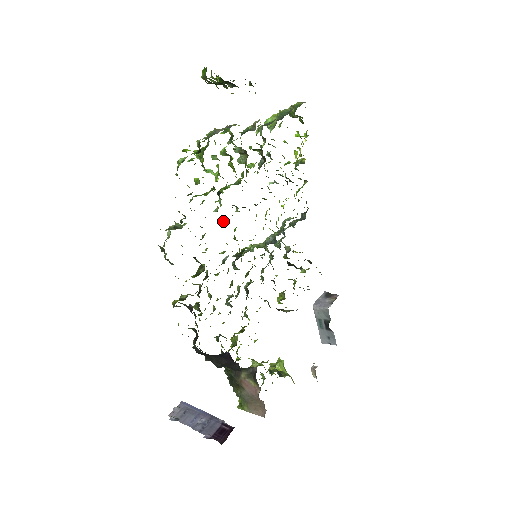
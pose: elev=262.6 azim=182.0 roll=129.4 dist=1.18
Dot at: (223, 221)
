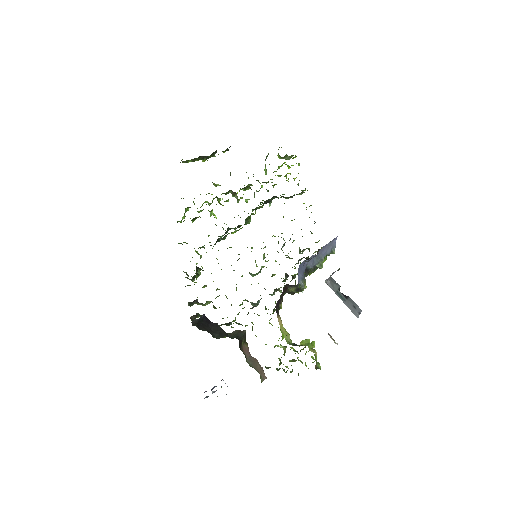
Dot at: occluded
